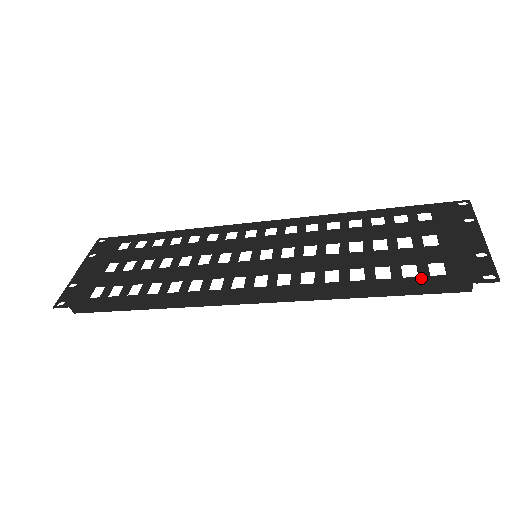
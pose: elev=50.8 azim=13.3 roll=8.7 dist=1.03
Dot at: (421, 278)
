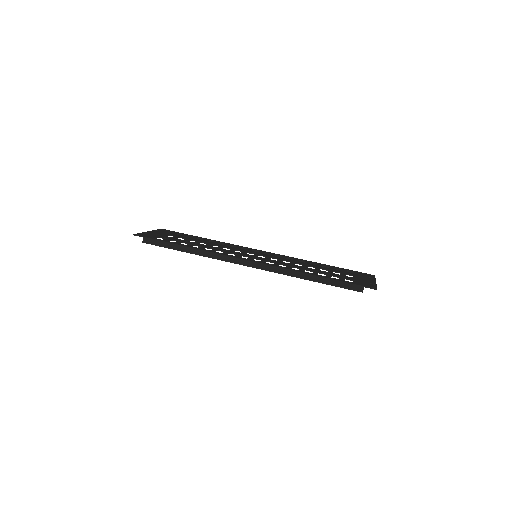
Dot at: (340, 280)
